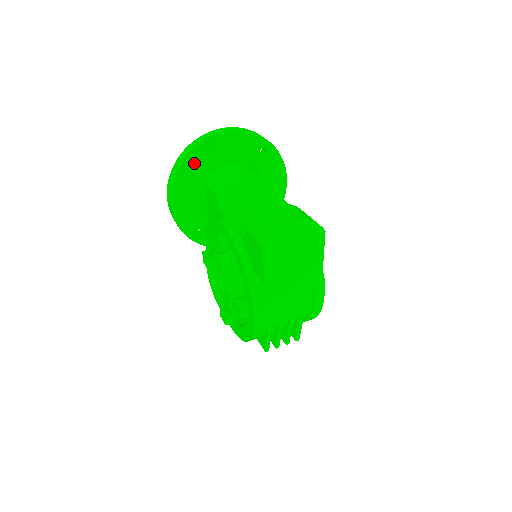
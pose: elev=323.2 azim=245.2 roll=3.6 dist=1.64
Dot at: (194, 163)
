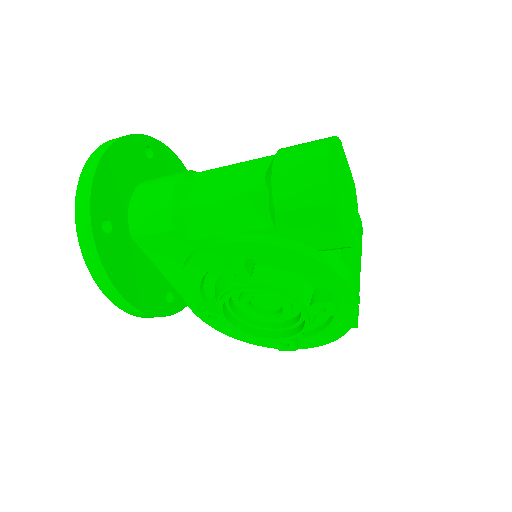
Dot at: occluded
